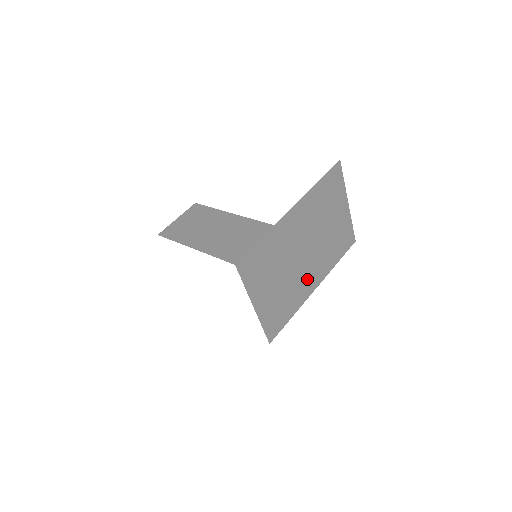
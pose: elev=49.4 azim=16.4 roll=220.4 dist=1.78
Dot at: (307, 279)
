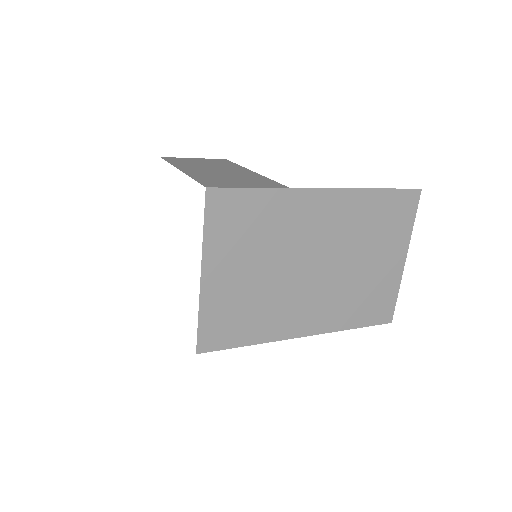
Dot at: (298, 310)
